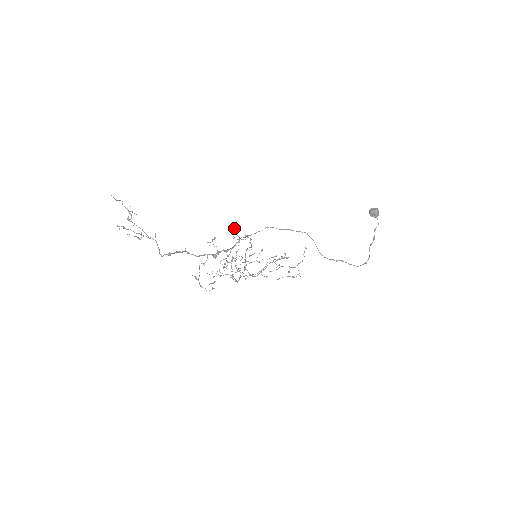
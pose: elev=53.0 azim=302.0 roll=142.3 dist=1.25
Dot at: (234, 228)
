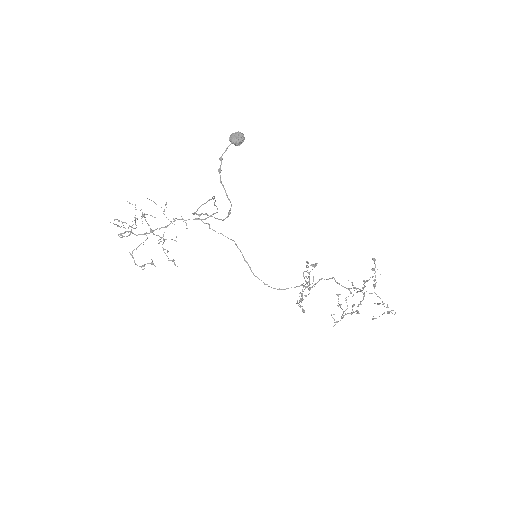
Dot at: occluded
